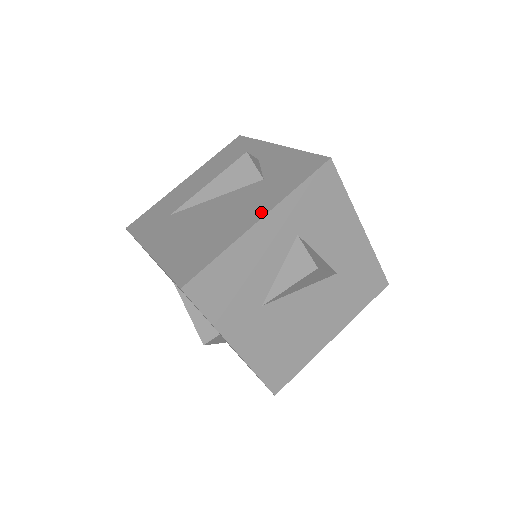
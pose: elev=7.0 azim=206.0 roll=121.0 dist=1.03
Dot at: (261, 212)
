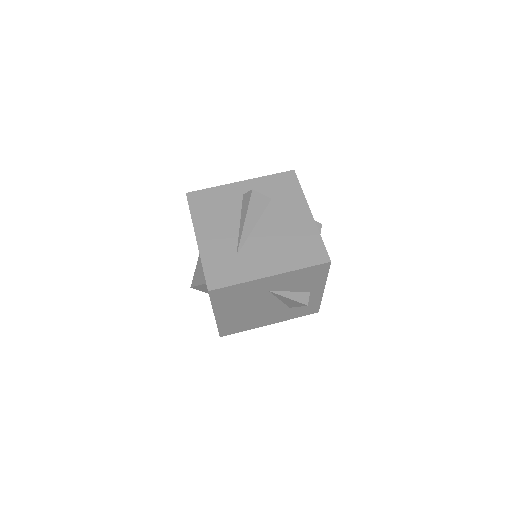
Dot at: (305, 209)
